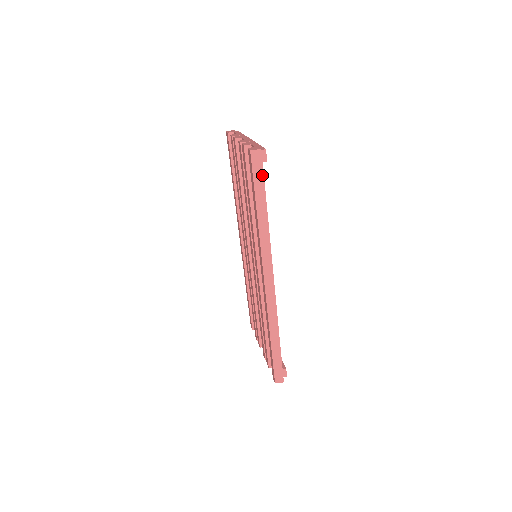
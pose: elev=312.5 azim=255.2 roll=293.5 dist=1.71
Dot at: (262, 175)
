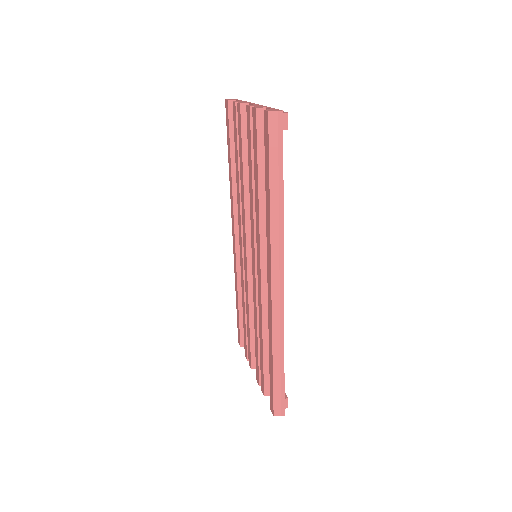
Dot at: (281, 146)
